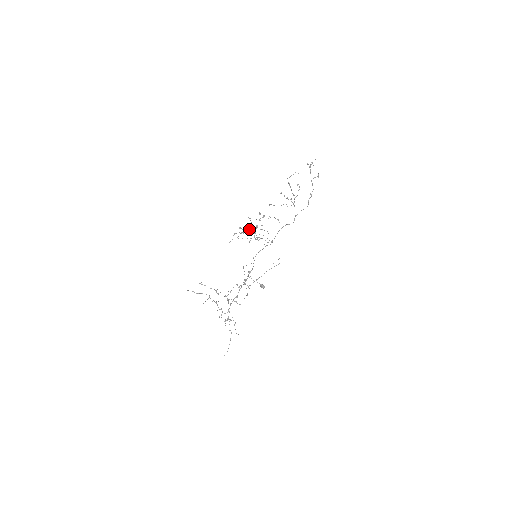
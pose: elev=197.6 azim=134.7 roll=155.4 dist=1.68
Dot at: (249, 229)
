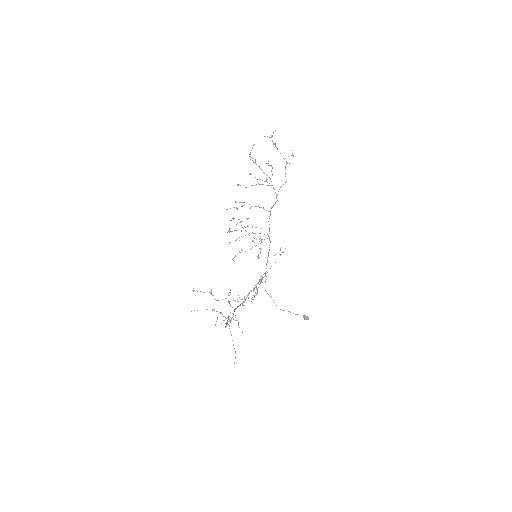
Dot at: occluded
